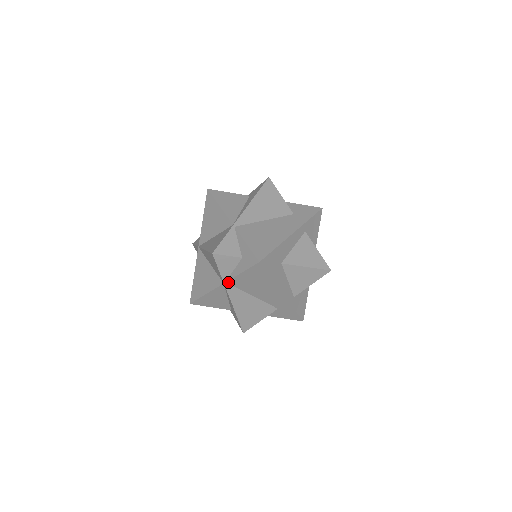
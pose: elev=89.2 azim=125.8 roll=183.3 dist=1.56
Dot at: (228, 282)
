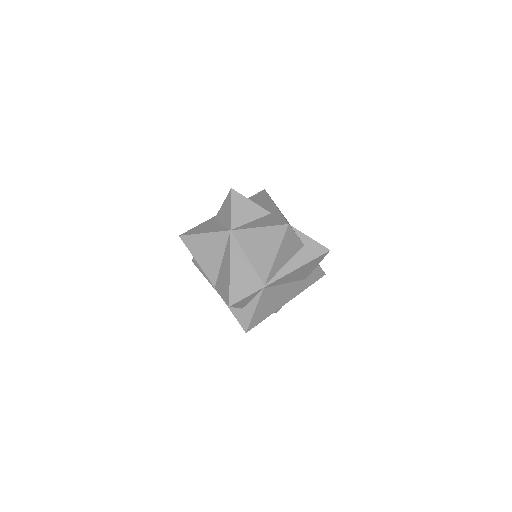
Dot at: occluded
